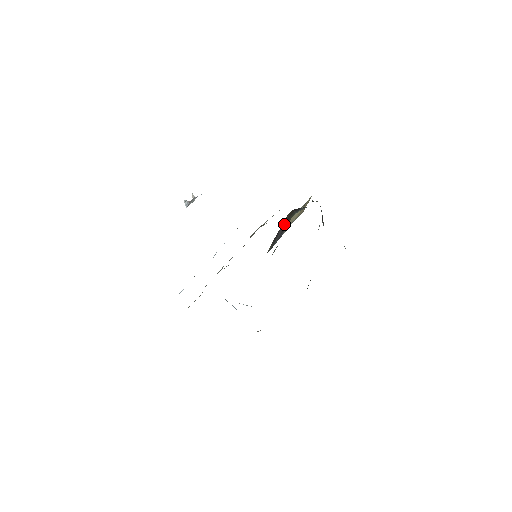
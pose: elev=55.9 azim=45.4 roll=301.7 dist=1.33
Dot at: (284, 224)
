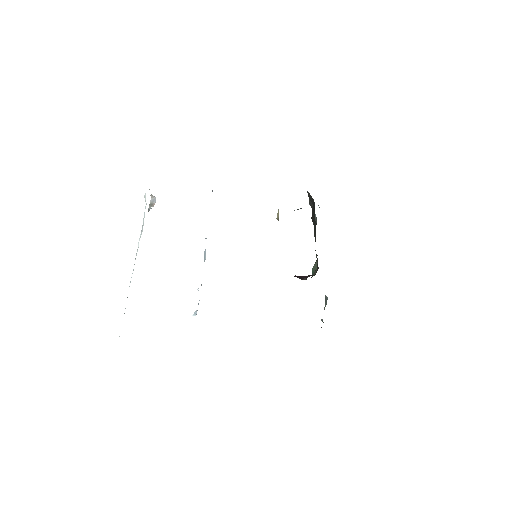
Dot at: occluded
